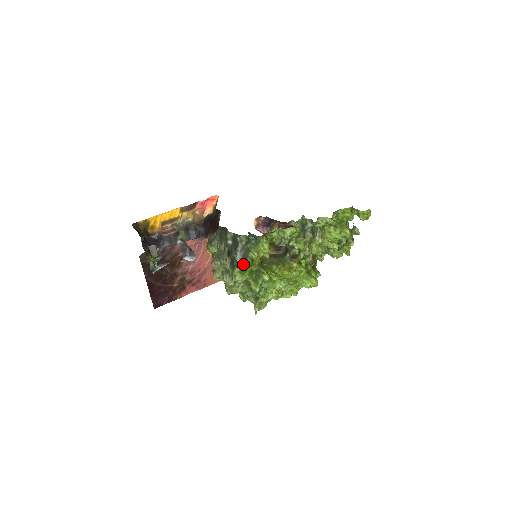
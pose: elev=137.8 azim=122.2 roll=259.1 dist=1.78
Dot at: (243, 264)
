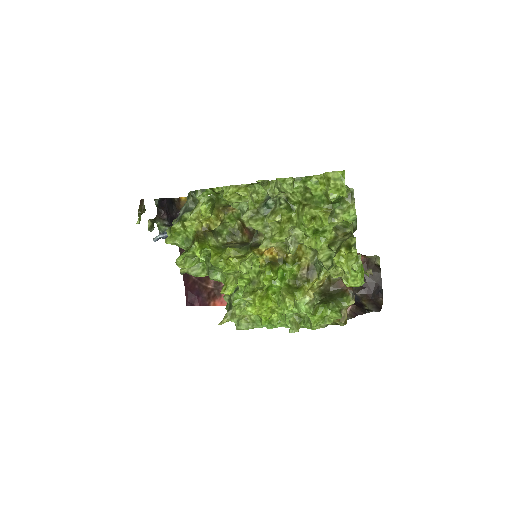
Dot at: (176, 223)
